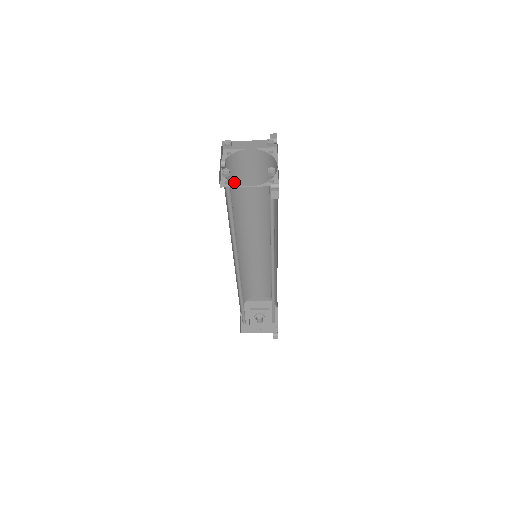
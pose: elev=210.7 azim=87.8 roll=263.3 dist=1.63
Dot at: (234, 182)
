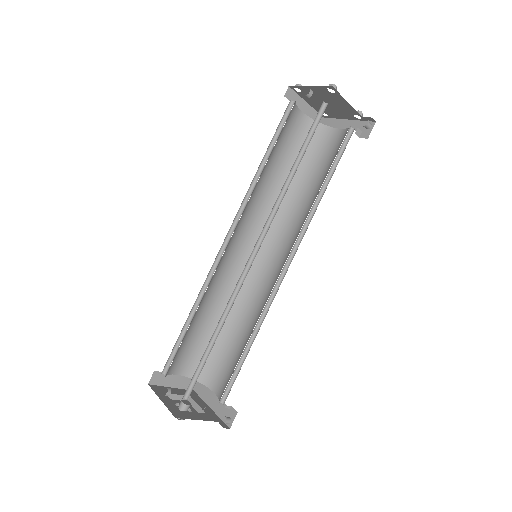
Dot at: (277, 139)
